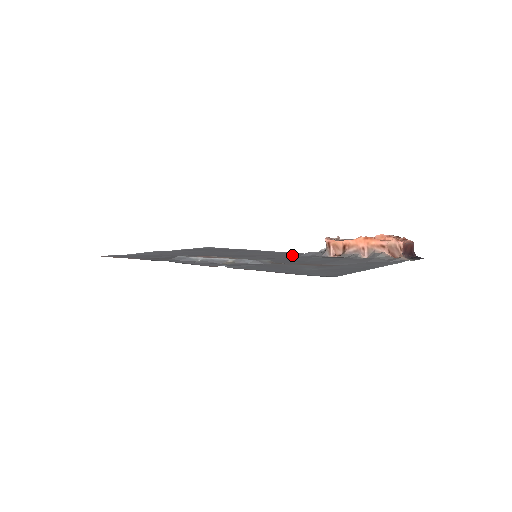
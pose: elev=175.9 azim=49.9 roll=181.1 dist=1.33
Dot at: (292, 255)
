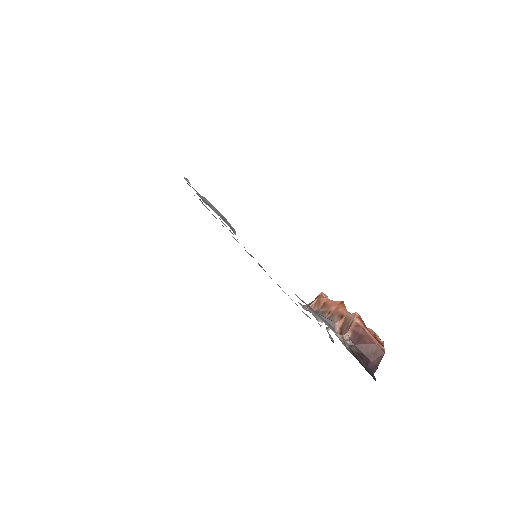
Dot at: occluded
